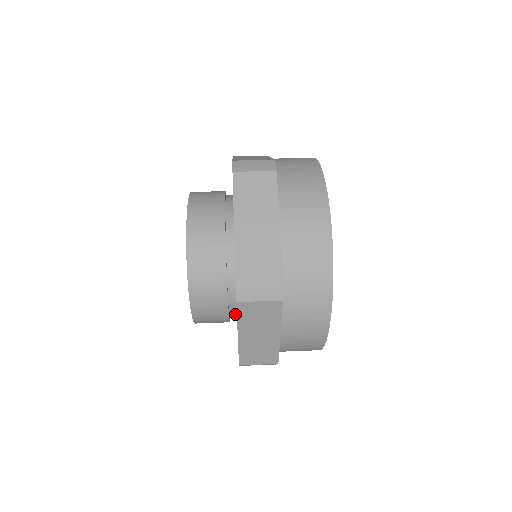
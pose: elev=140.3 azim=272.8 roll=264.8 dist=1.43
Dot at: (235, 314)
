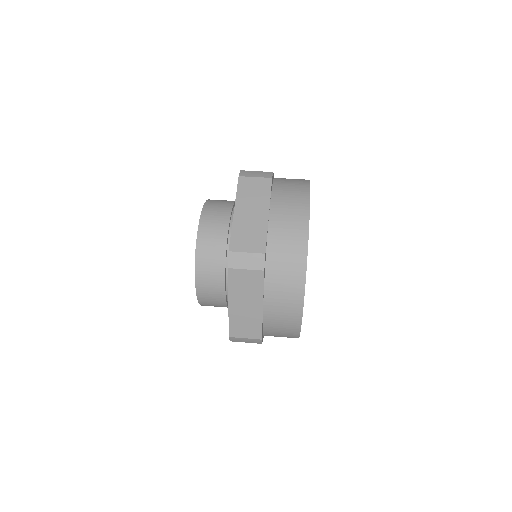
Dot at: occluded
